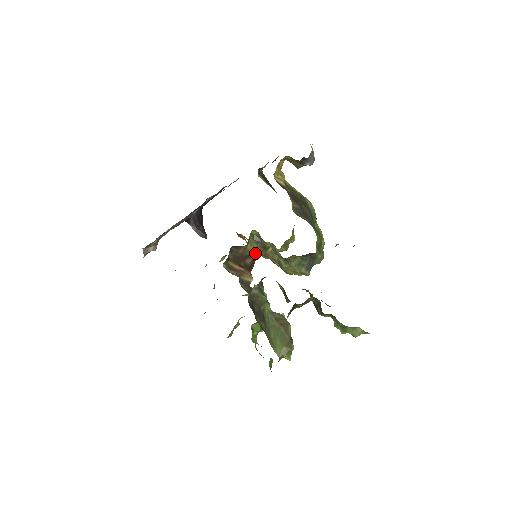
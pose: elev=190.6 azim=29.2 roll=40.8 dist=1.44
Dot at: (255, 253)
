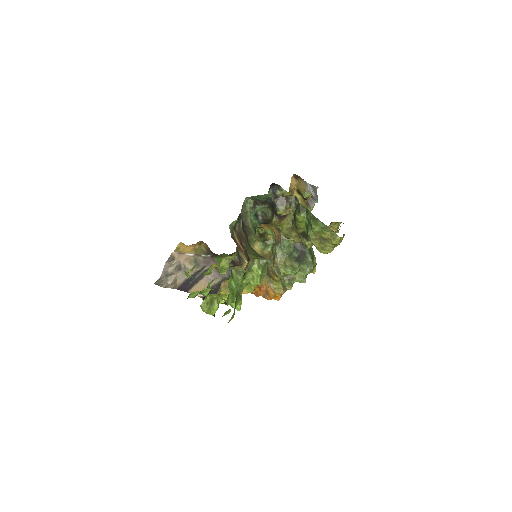
Dot at: (256, 246)
